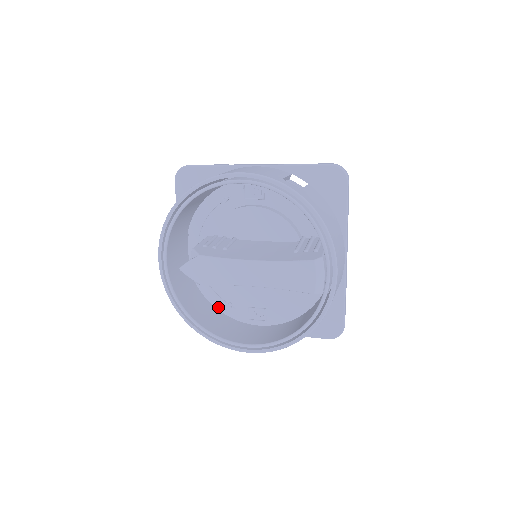
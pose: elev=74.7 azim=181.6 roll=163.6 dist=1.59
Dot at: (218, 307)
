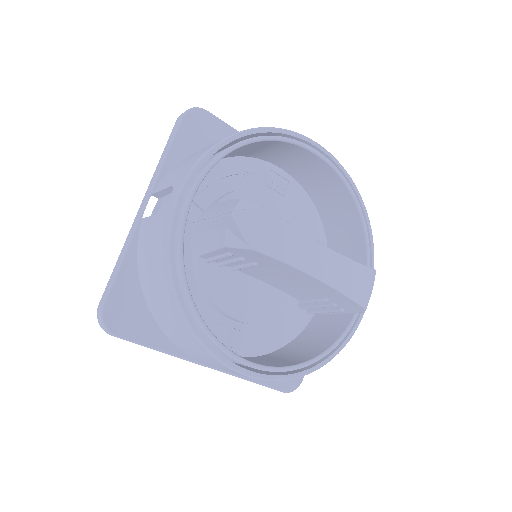
Dot at: occluded
